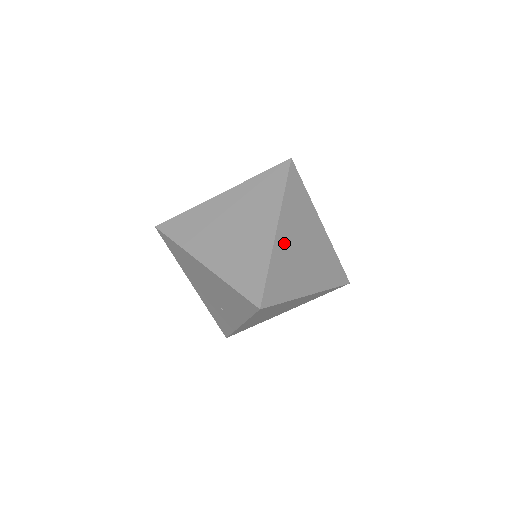
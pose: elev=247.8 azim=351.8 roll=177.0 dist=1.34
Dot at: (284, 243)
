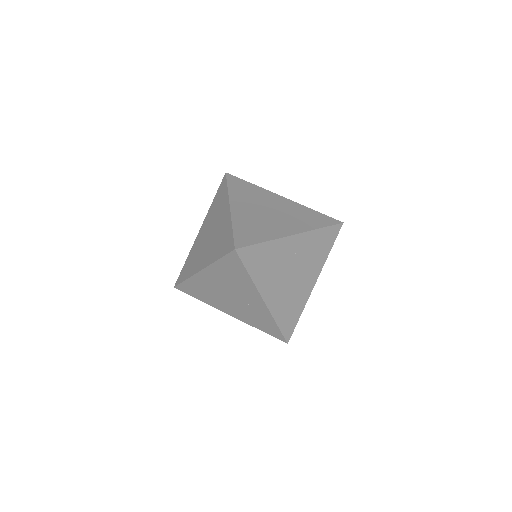
Dot at: (243, 212)
